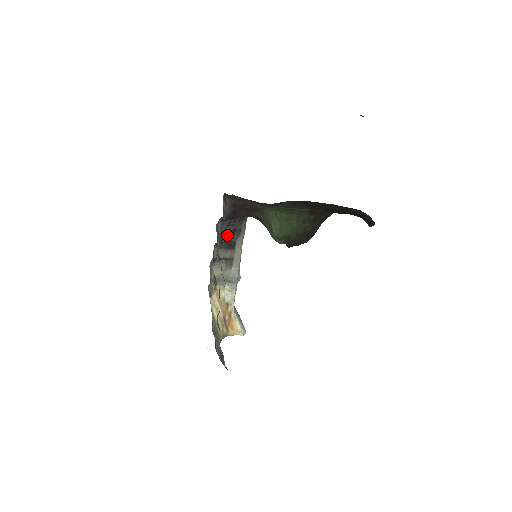
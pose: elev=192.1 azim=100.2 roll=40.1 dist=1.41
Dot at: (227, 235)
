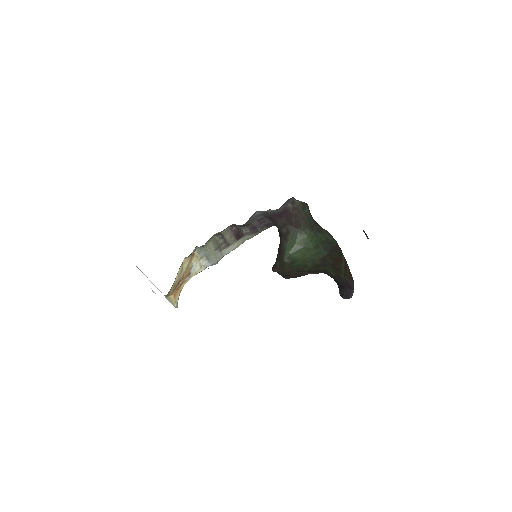
Dot at: (248, 226)
